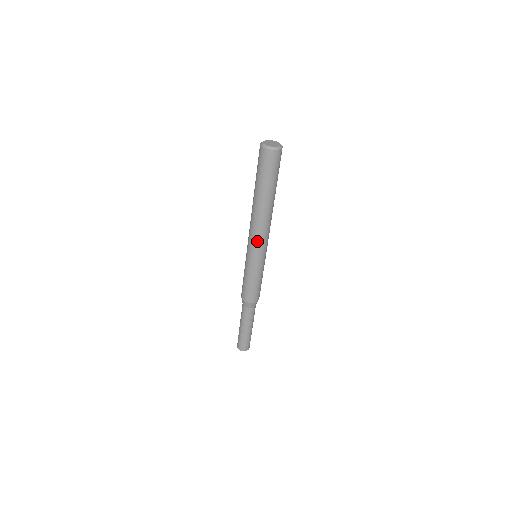
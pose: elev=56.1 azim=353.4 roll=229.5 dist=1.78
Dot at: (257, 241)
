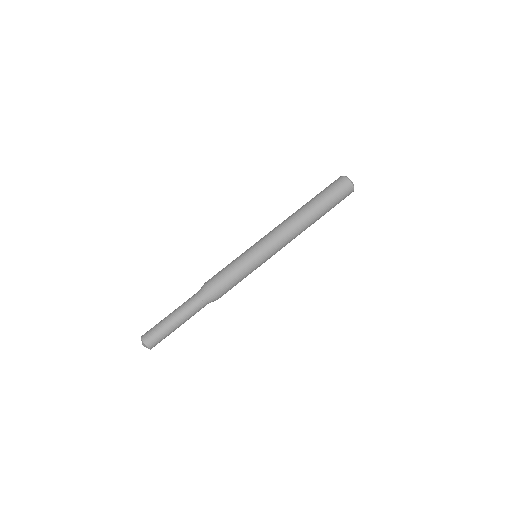
Dot at: (276, 238)
